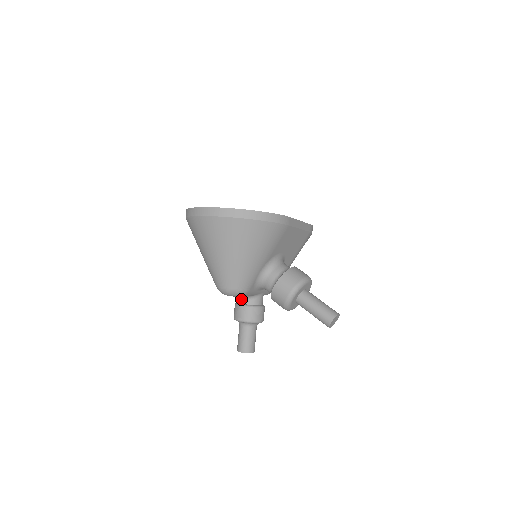
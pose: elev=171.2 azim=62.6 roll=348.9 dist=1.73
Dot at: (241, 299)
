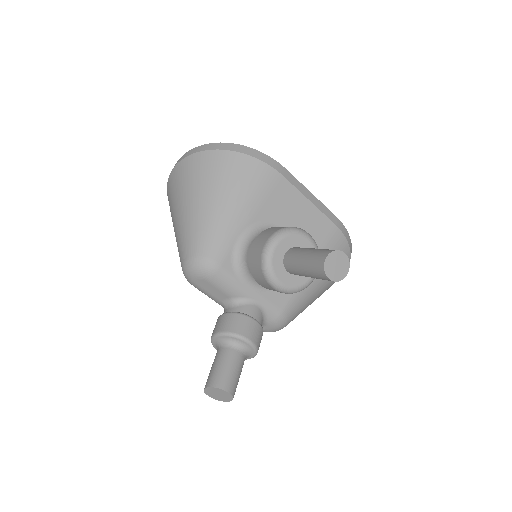
Dot at: (225, 310)
